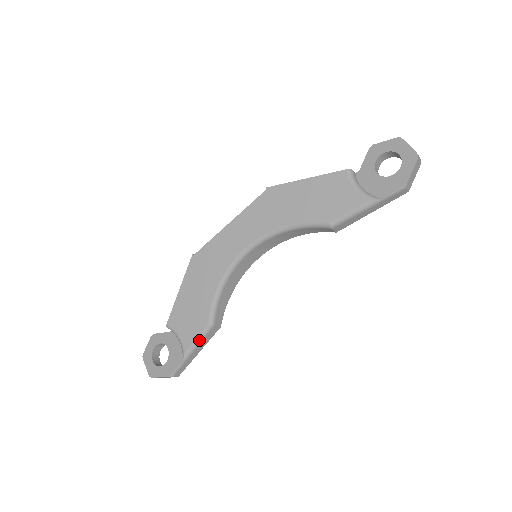
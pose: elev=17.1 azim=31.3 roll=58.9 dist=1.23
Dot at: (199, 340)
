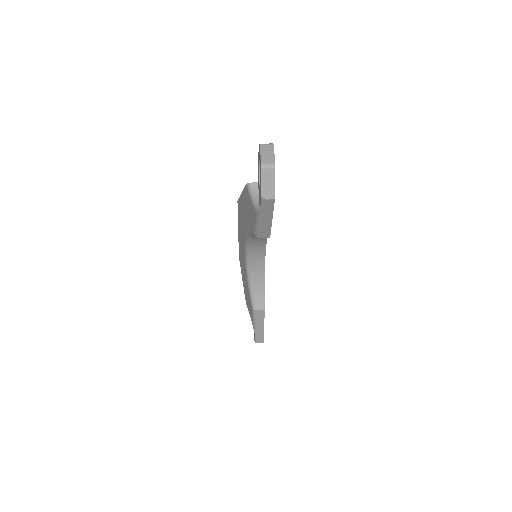
Dot at: (254, 319)
